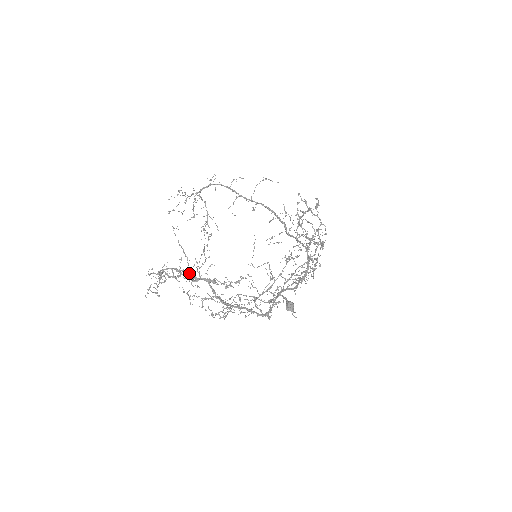
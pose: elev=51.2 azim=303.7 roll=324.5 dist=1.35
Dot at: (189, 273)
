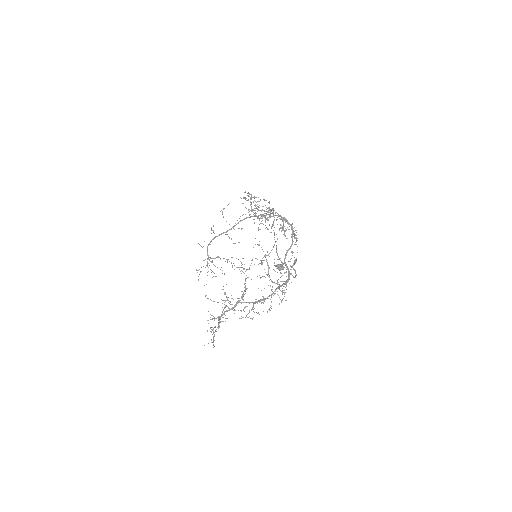
Dot at: (227, 310)
